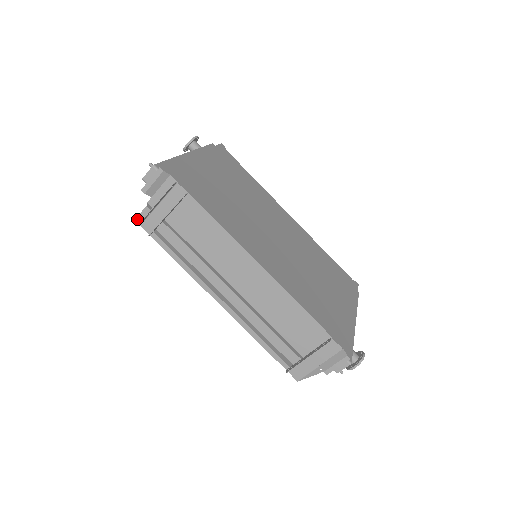
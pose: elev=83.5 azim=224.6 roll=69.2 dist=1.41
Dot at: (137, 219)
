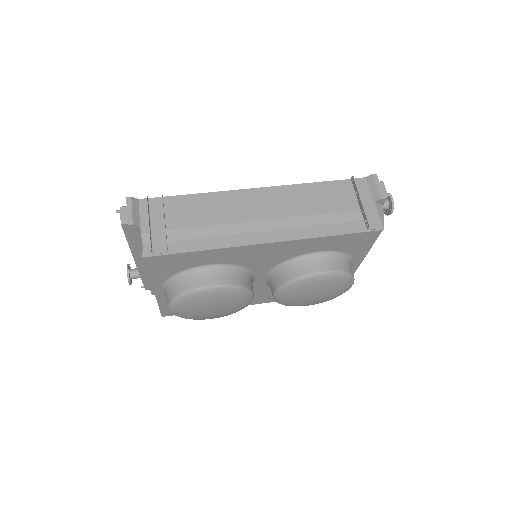
Dot at: (145, 254)
